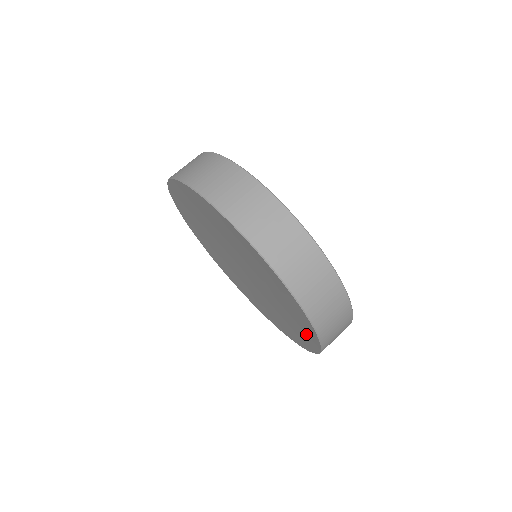
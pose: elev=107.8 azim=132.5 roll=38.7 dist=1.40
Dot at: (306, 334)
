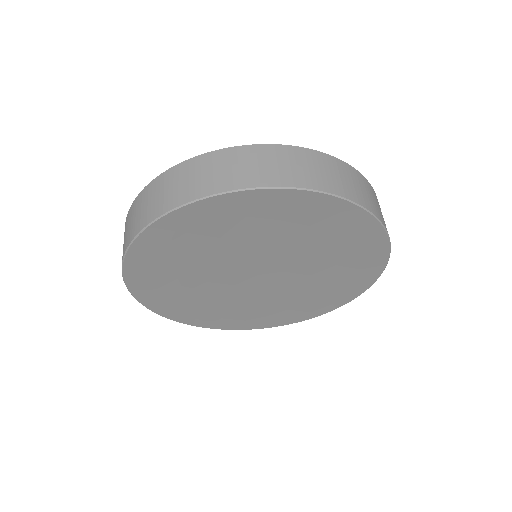
Dot at: (332, 218)
